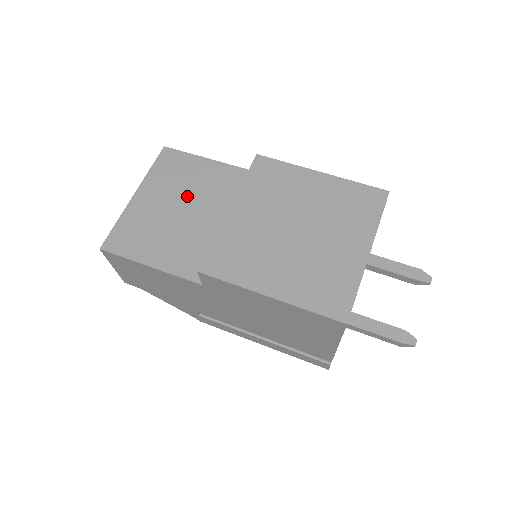
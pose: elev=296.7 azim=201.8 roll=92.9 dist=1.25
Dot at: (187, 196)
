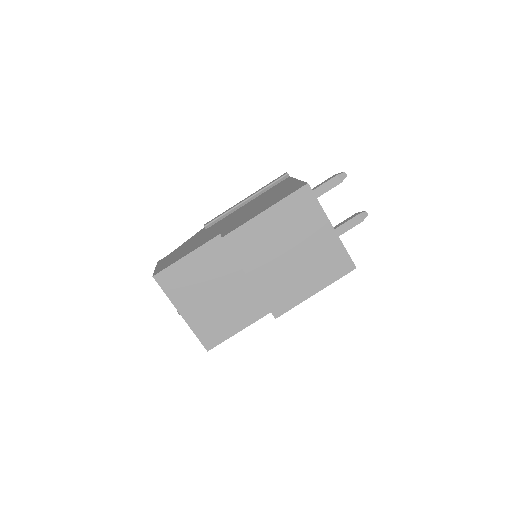
Dot at: (206, 286)
